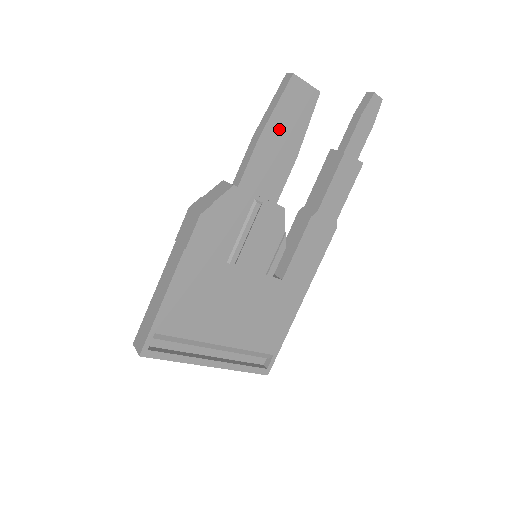
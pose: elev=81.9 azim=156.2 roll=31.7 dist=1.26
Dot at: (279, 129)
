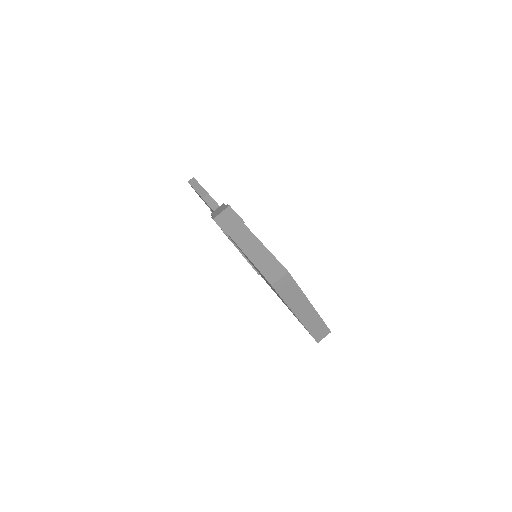
Dot at: occluded
